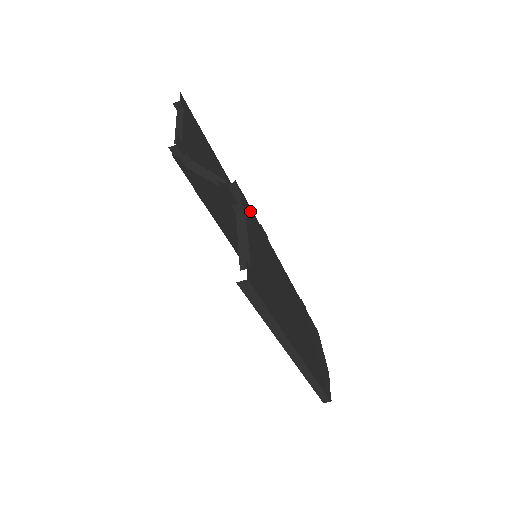
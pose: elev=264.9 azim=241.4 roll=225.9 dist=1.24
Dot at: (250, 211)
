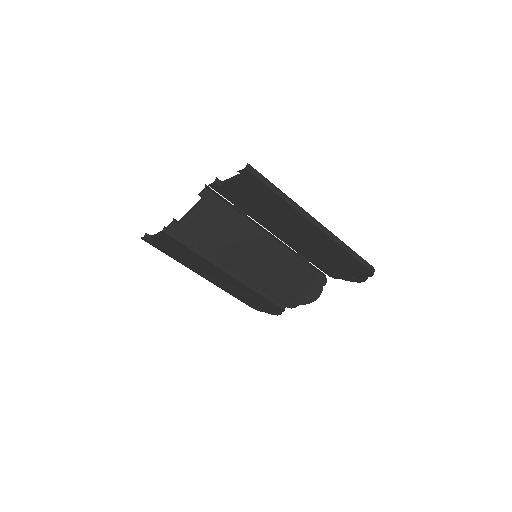
Dot at: occluded
